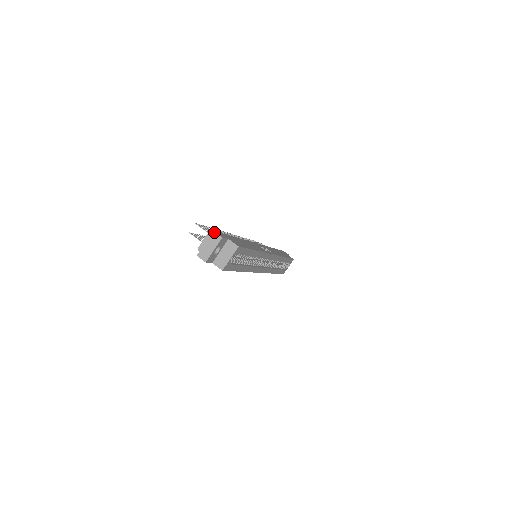
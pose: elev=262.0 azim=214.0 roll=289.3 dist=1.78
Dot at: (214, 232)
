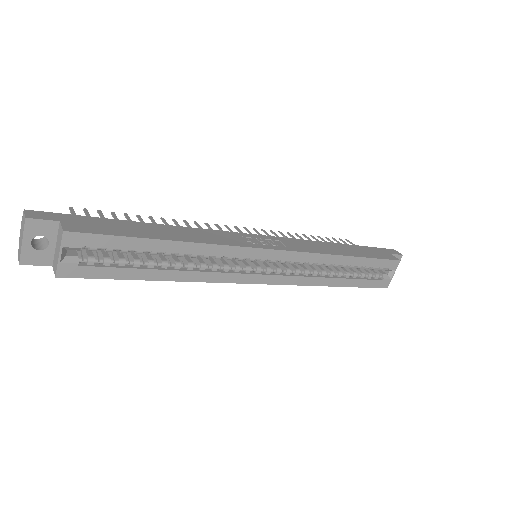
Dot at: (23, 211)
